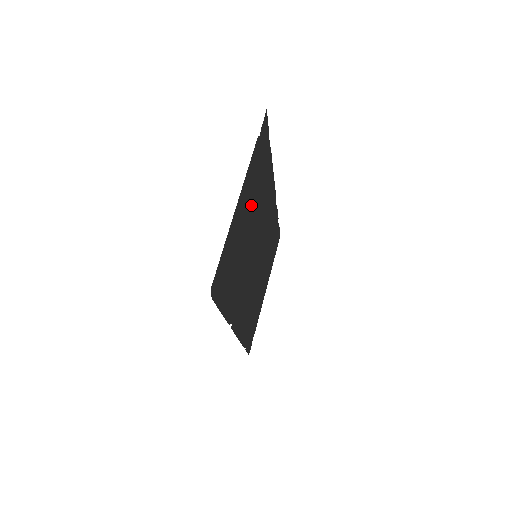
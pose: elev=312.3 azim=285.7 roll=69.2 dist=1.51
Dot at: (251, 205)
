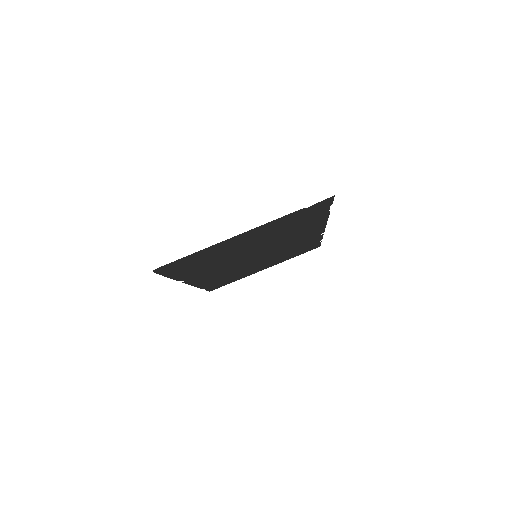
Dot at: (263, 236)
